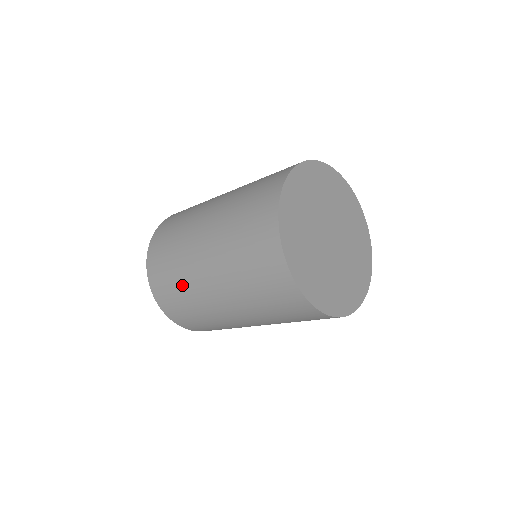
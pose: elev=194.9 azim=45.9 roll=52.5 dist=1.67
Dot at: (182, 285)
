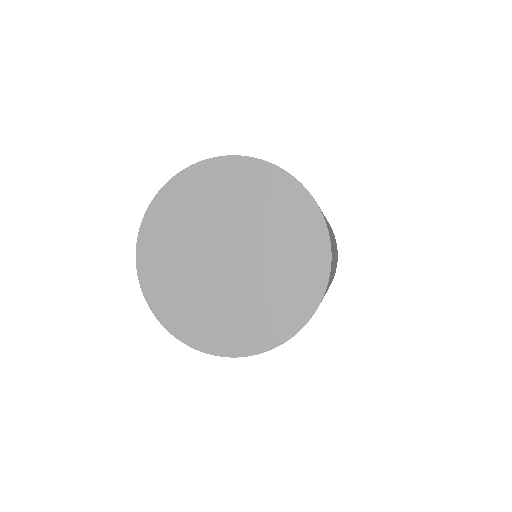
Dot at: occluded
